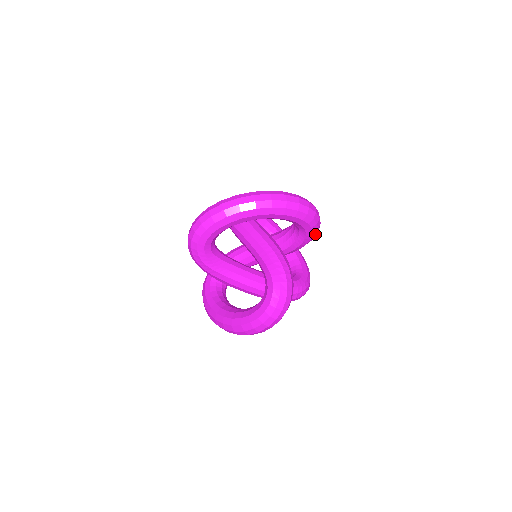
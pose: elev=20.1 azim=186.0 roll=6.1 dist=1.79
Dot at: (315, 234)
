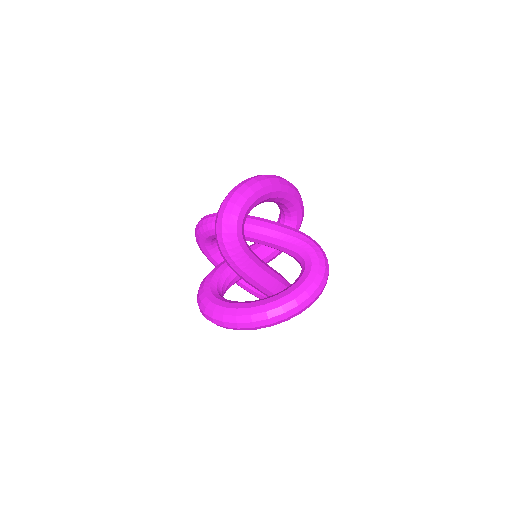
Dot at: occluded
